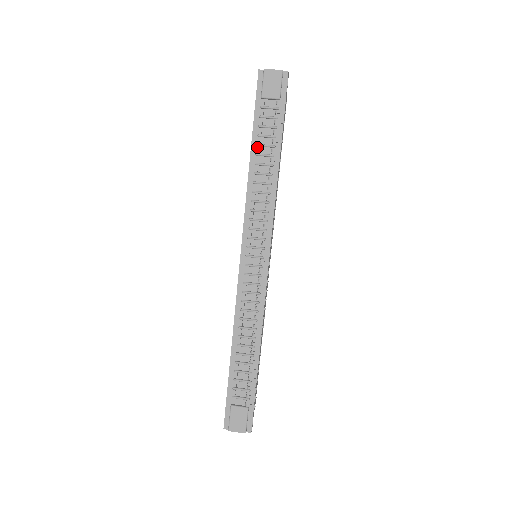
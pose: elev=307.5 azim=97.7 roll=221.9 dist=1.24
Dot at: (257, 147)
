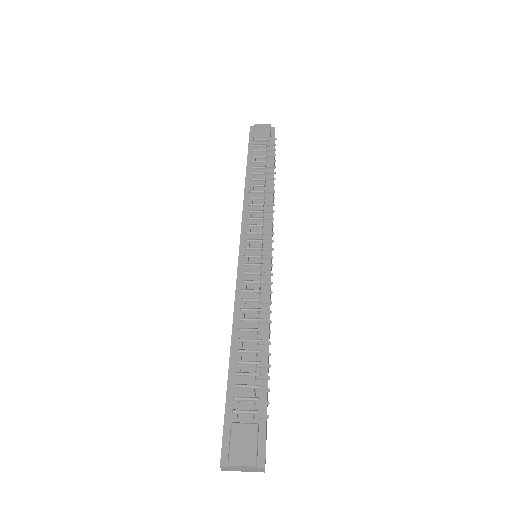
Dot at: (252, 169)
